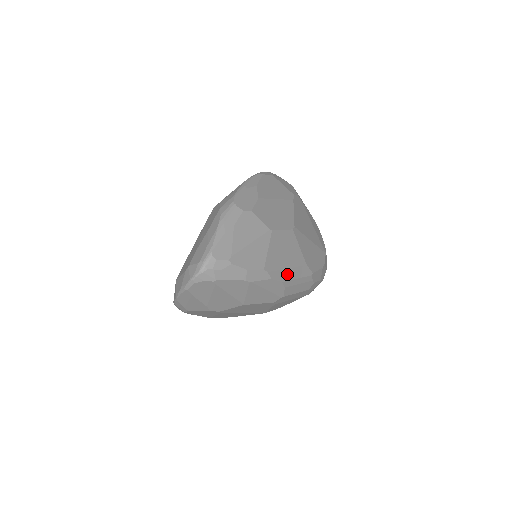
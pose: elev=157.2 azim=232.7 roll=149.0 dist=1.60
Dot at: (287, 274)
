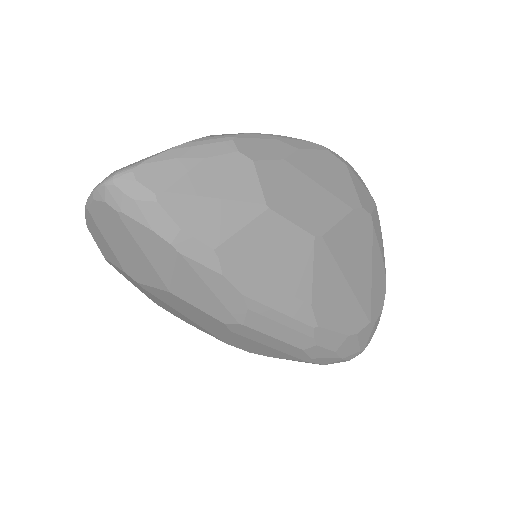
Dot at: (261, 291)
